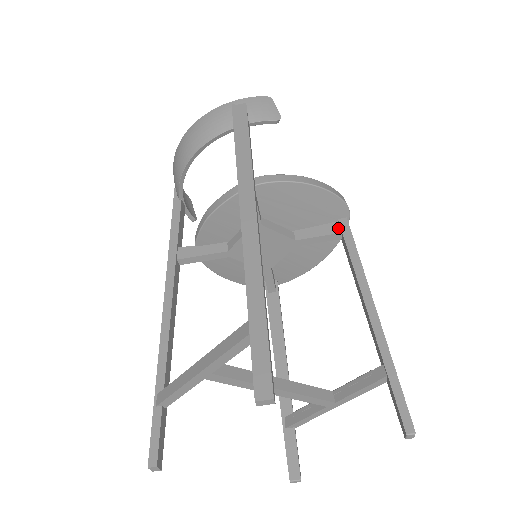
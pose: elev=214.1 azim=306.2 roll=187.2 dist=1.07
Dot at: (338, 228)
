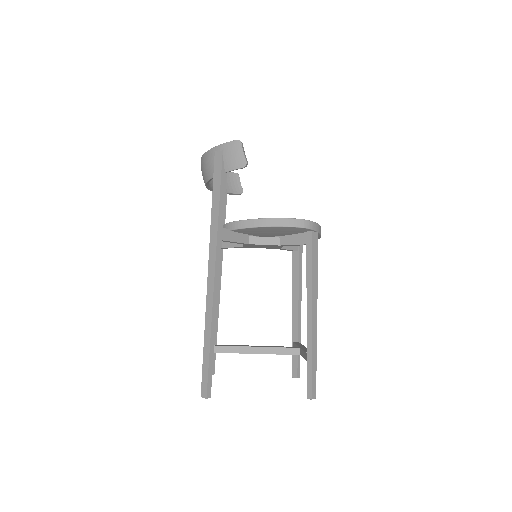
Dot at: (306, 239)
